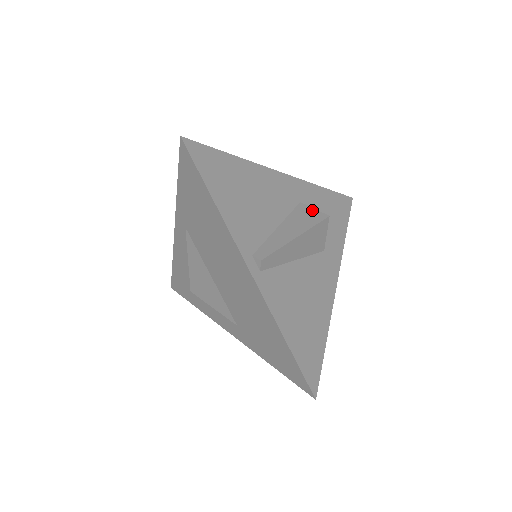
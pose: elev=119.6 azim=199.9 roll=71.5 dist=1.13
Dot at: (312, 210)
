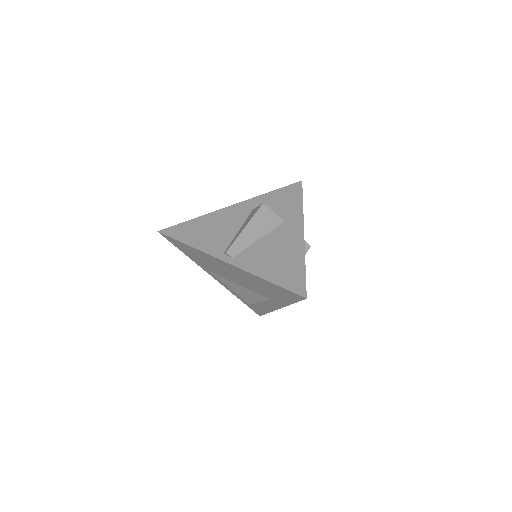
Dot at: (256, 208)
